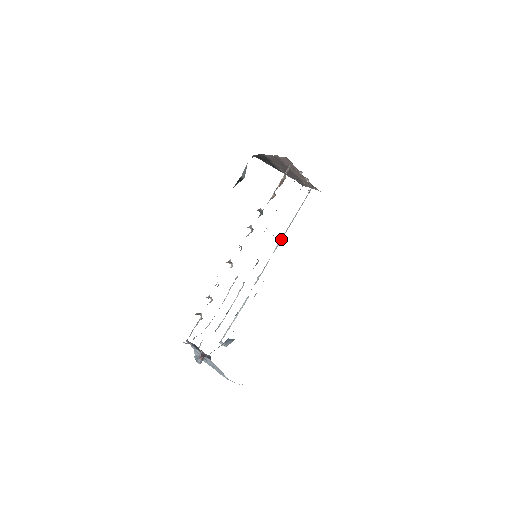
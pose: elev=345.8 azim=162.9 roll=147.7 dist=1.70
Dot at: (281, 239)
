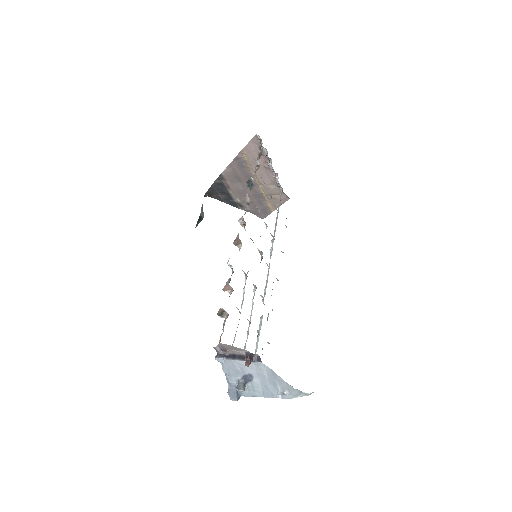
Dot at: occluded
